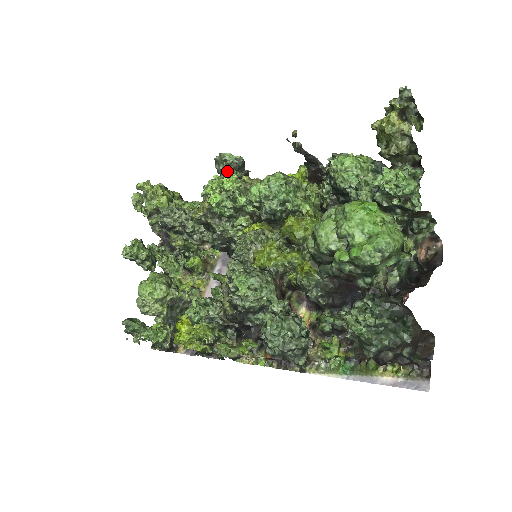
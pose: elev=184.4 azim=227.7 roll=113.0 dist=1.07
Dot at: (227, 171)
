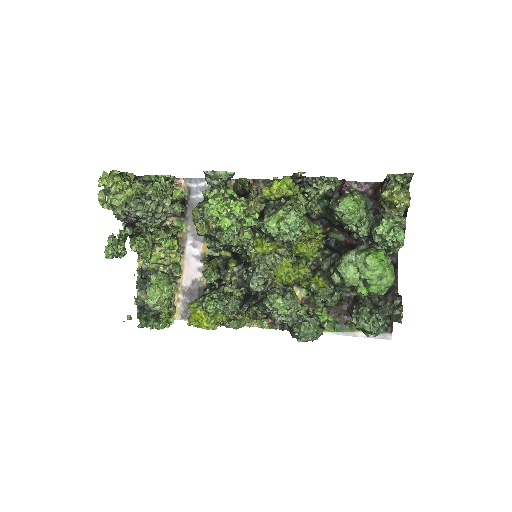
Dot at: (222, 186)
